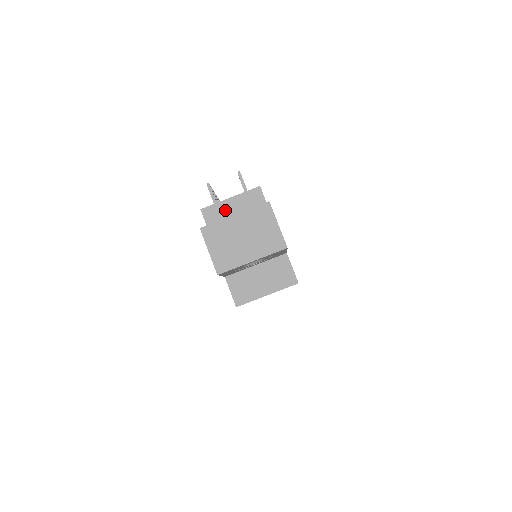
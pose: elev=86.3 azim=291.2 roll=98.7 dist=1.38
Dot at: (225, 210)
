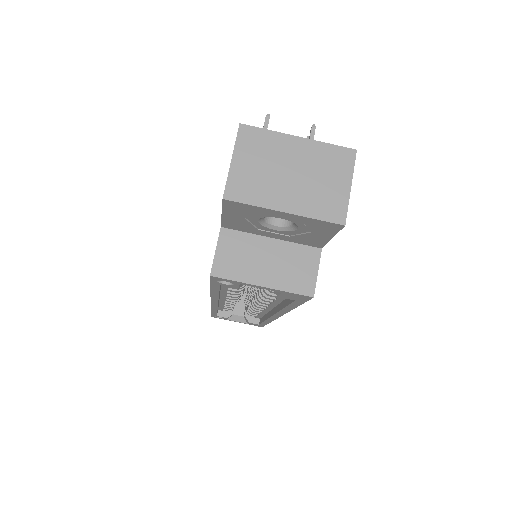
Dot at: occluded
